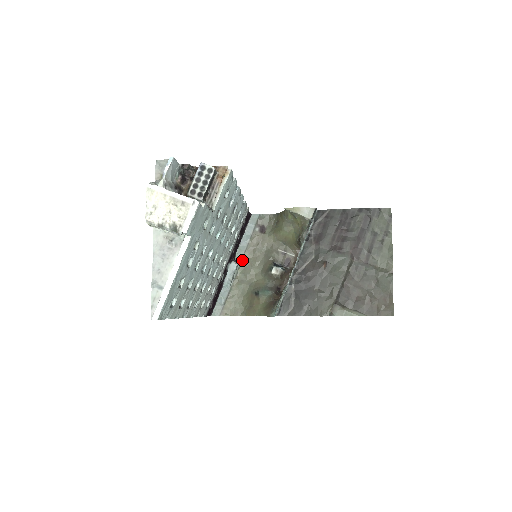
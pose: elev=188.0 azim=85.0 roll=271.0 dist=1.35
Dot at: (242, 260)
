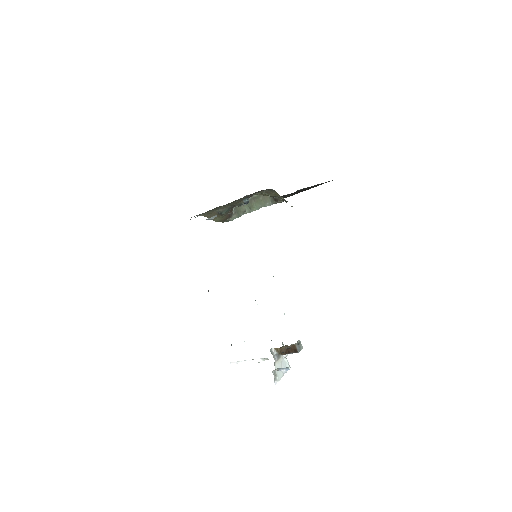
Dot at: occluded
